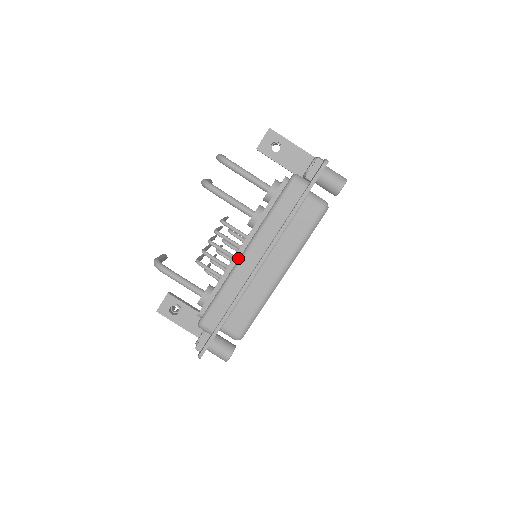
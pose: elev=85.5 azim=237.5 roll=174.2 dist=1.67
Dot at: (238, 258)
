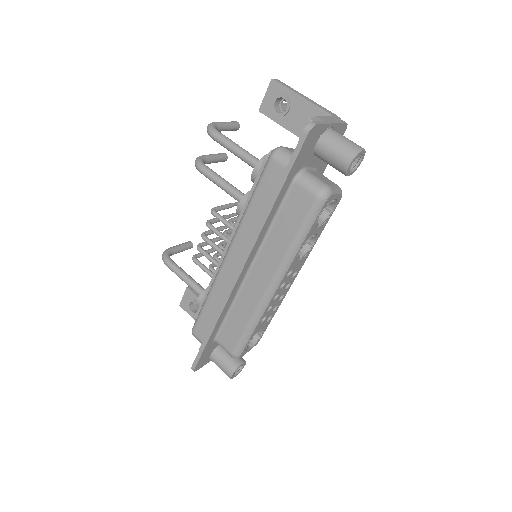
Dot at: occluded
